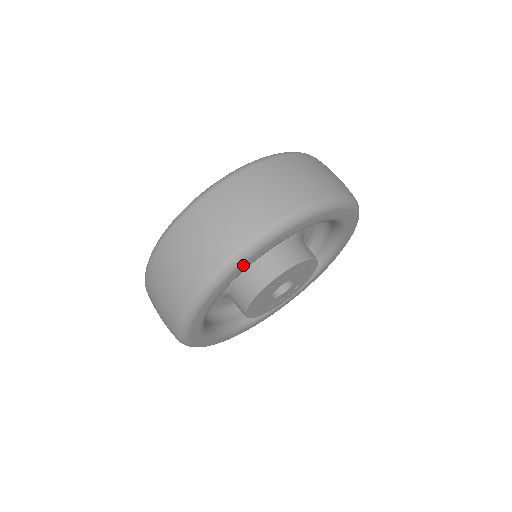
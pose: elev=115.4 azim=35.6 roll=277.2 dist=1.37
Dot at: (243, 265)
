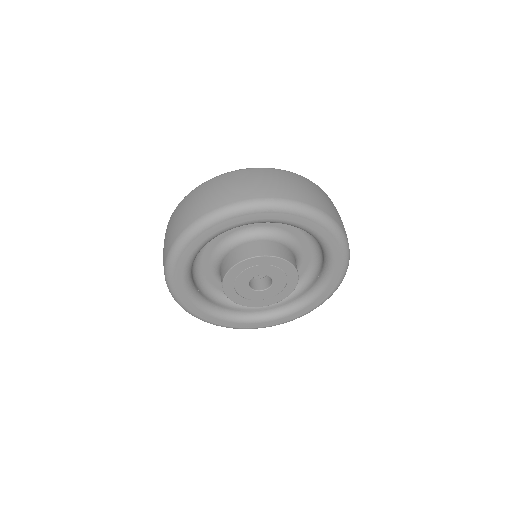
Dot at: (261, 213)
